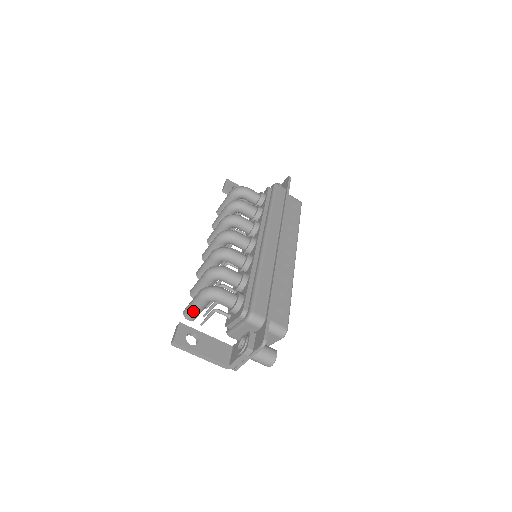
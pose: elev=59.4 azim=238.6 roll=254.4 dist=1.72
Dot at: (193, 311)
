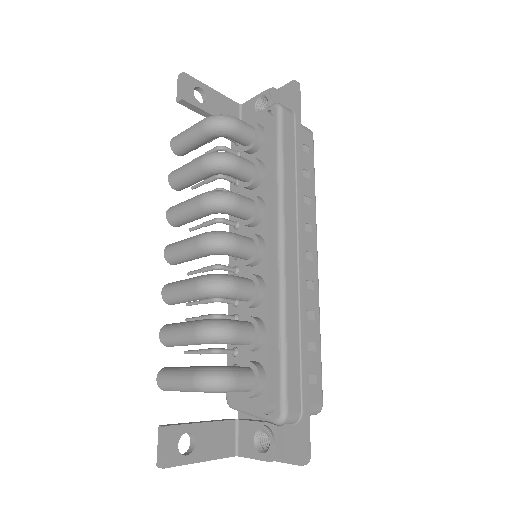
Dot at: occluded
